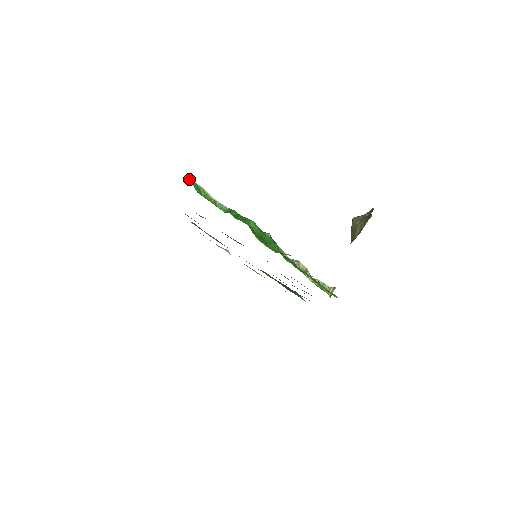
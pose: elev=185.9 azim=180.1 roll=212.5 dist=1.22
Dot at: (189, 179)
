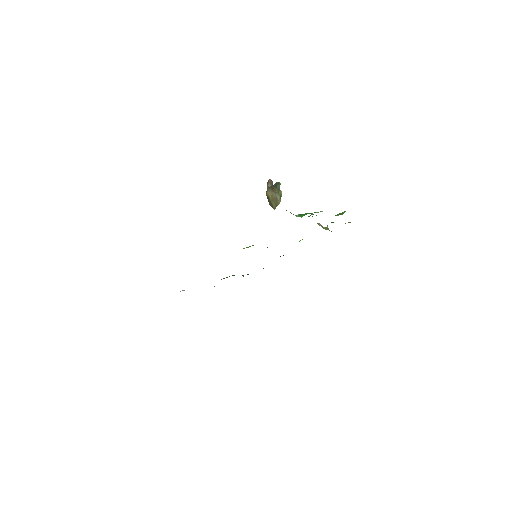
Dot at: (286, 210)
